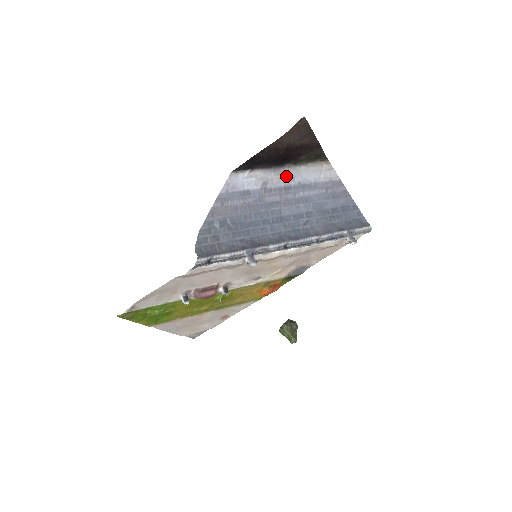
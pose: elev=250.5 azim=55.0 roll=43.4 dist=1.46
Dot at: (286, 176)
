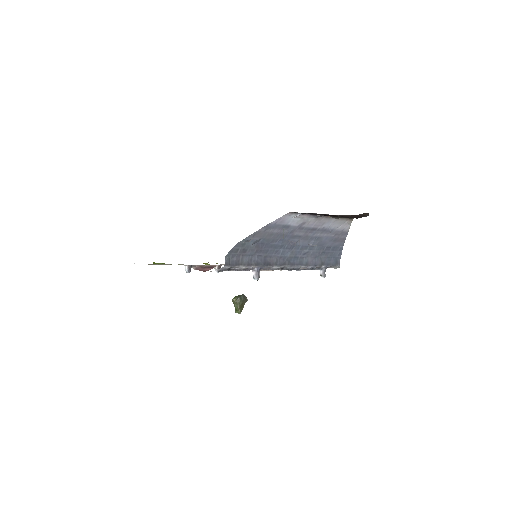
Dot at: (320, 222)
